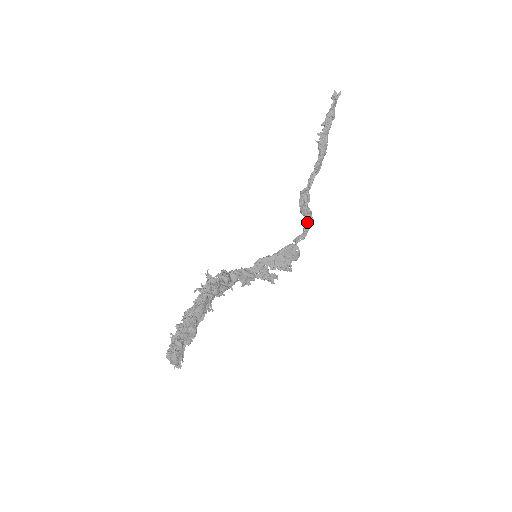
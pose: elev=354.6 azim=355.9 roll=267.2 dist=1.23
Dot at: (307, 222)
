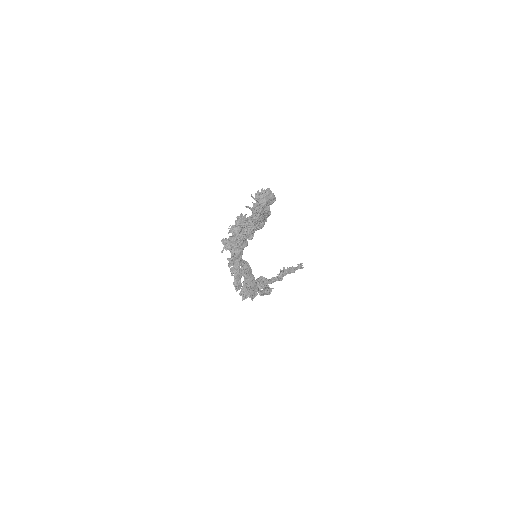
Dot at: (267, 290)
